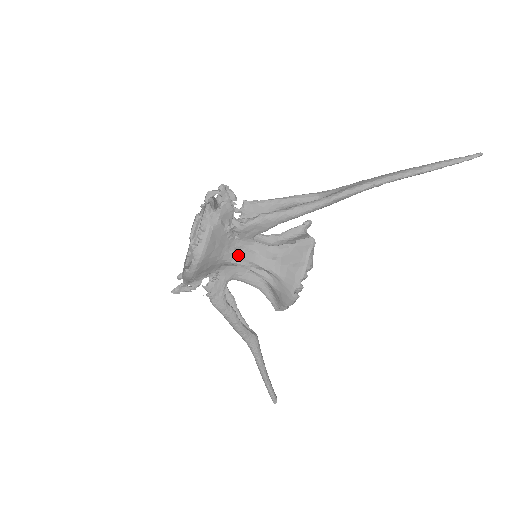
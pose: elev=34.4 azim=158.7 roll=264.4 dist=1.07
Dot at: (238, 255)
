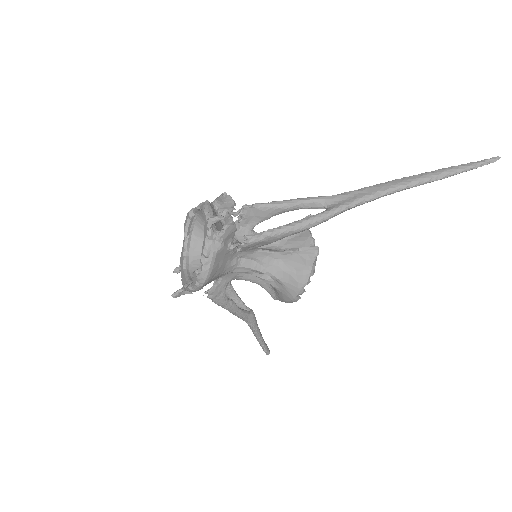
Dot at: (240, 265)
